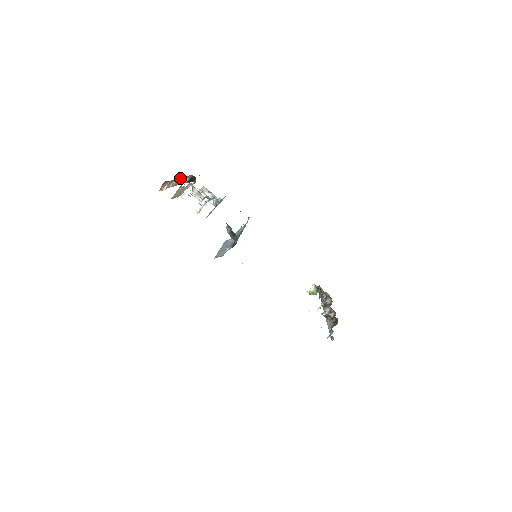
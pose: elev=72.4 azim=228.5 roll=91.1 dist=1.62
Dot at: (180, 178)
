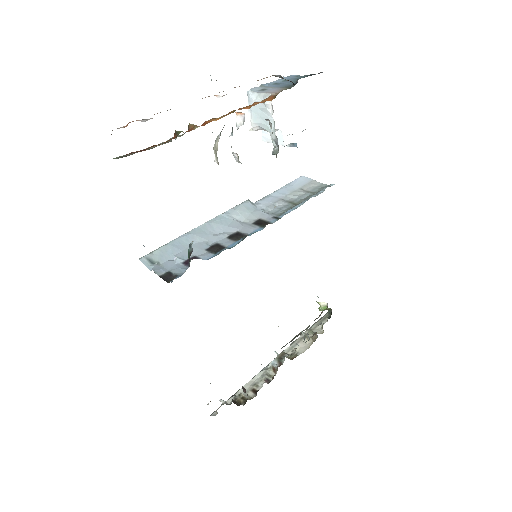
Dot at: occluded
